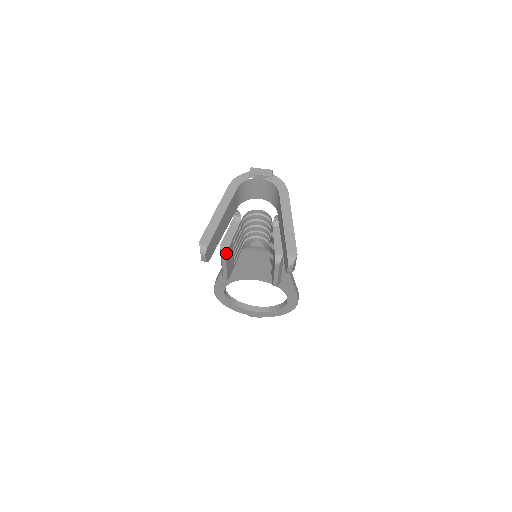
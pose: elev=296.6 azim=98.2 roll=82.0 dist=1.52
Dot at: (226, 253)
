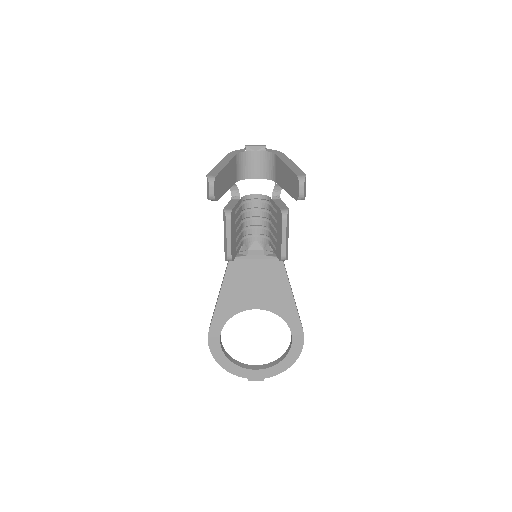
Dot at: (230, 213)
